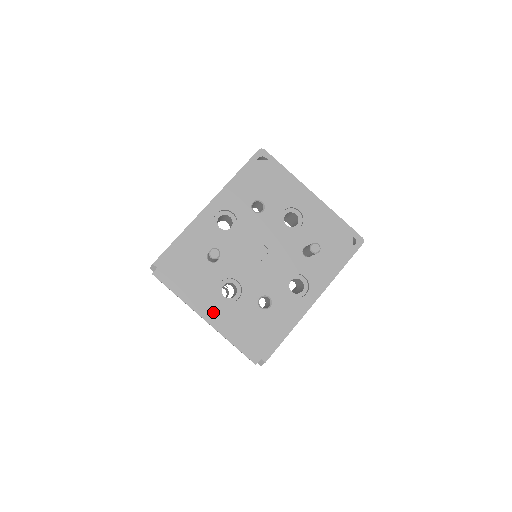
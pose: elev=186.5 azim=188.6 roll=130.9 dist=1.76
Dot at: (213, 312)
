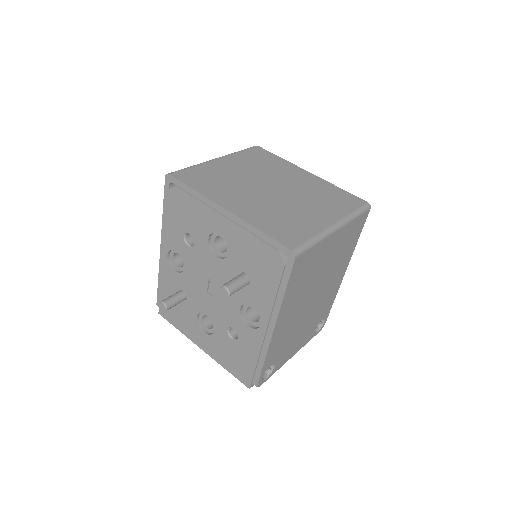
Dot at: (203, 343)
